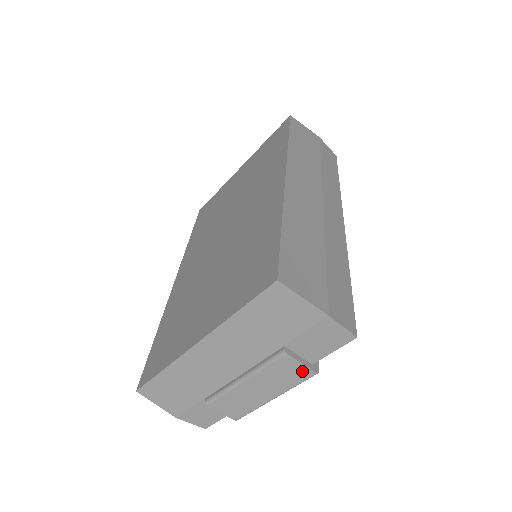
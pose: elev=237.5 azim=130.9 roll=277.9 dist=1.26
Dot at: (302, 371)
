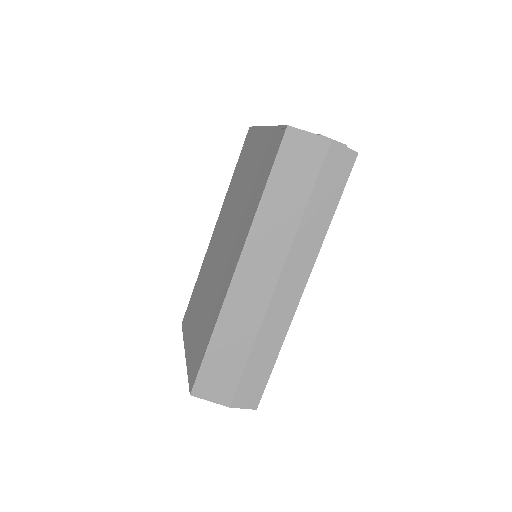
Dot at: occluded
